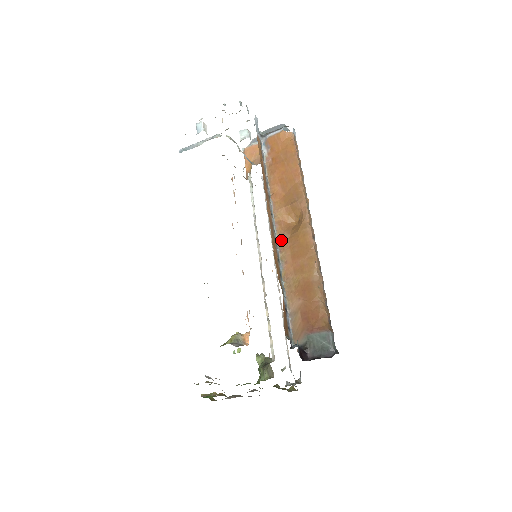
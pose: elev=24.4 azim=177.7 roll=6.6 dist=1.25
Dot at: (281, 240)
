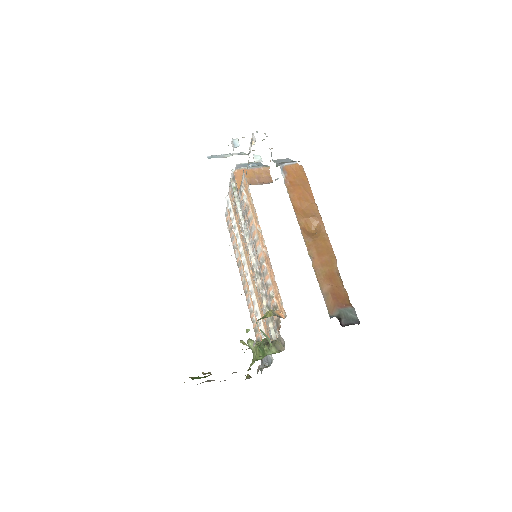
Dot at: (307, 241)
